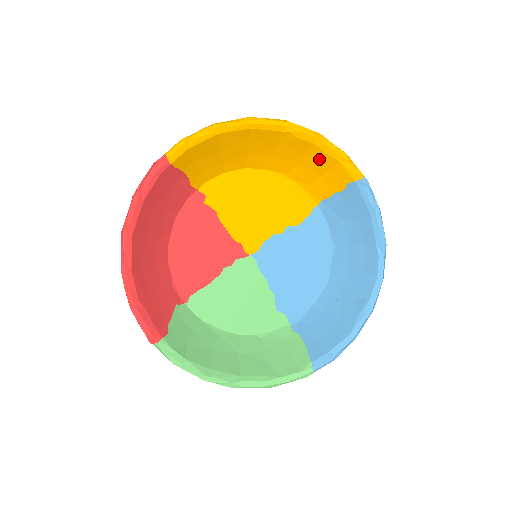
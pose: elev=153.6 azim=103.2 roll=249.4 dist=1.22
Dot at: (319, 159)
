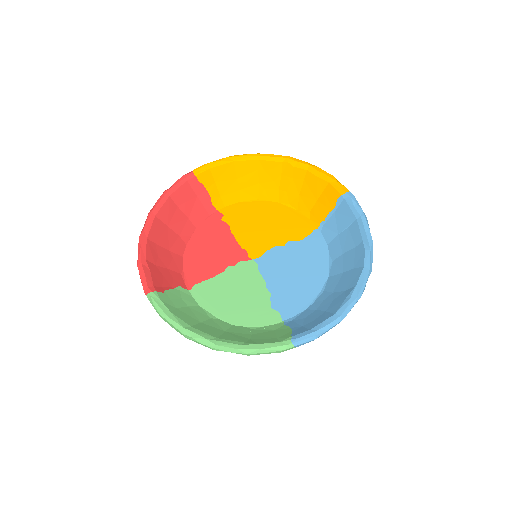
Dot at: (313, 184)
